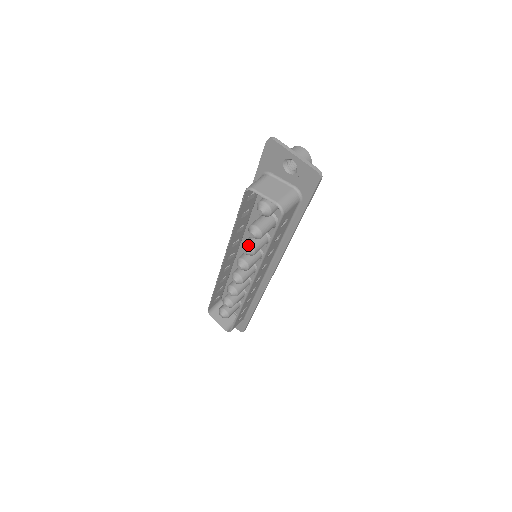
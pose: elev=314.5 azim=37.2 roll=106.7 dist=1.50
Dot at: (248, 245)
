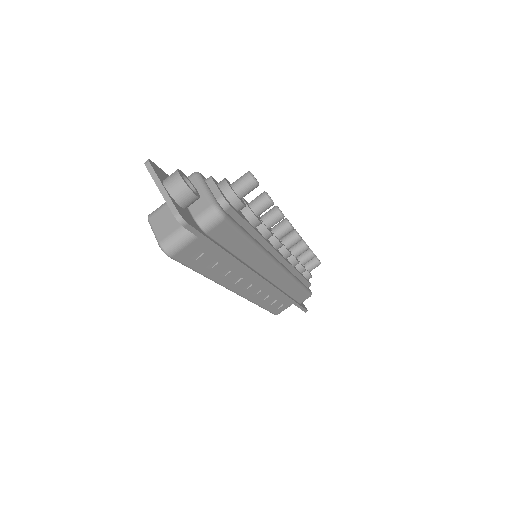
Dot at: occluded
